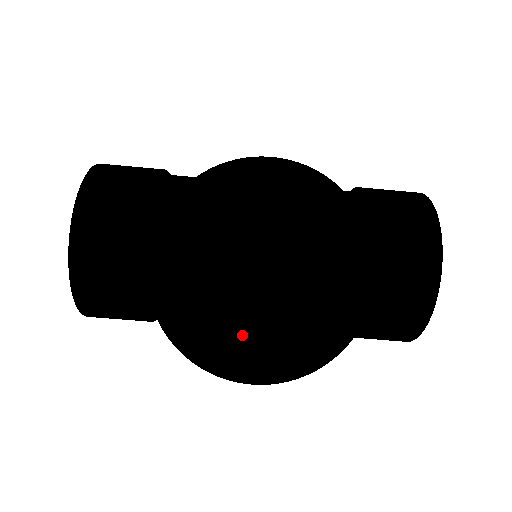
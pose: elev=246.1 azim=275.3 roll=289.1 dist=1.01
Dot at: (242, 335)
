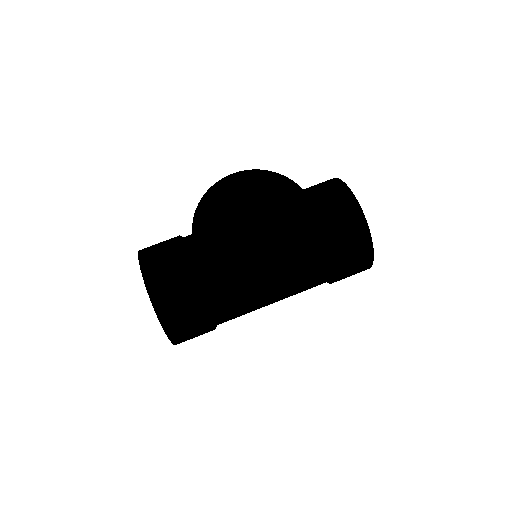
Dot at: occluded
